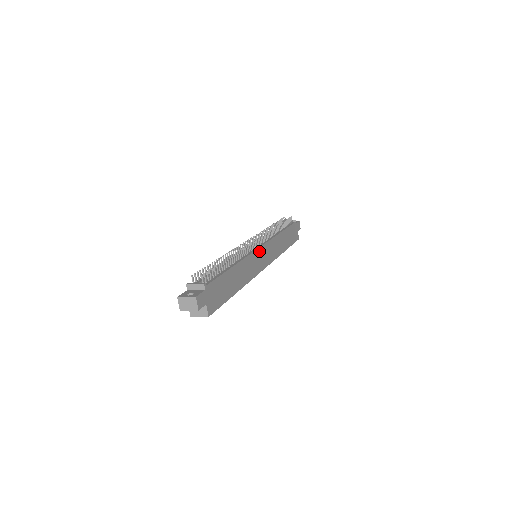
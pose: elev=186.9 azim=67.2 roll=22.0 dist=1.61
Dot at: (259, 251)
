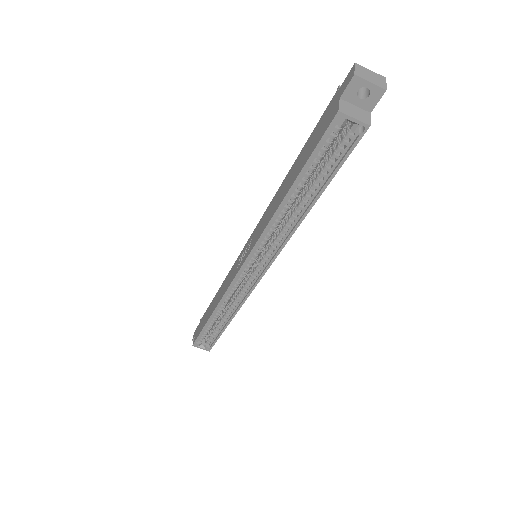
Dot at: occluded
